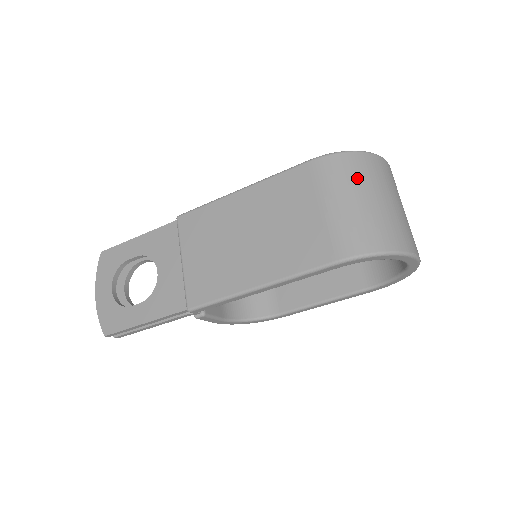
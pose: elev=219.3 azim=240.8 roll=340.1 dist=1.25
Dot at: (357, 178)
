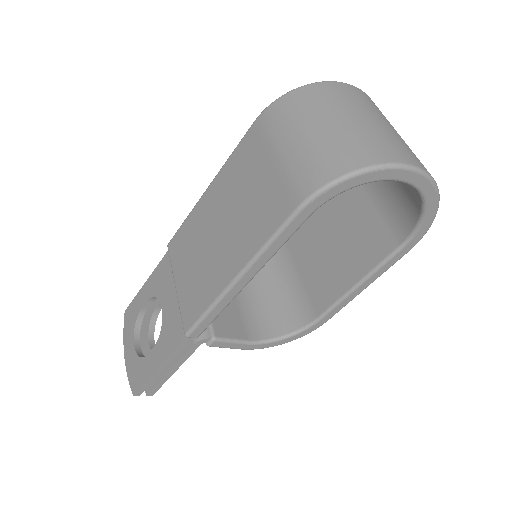
Dot at: (305, 111)
